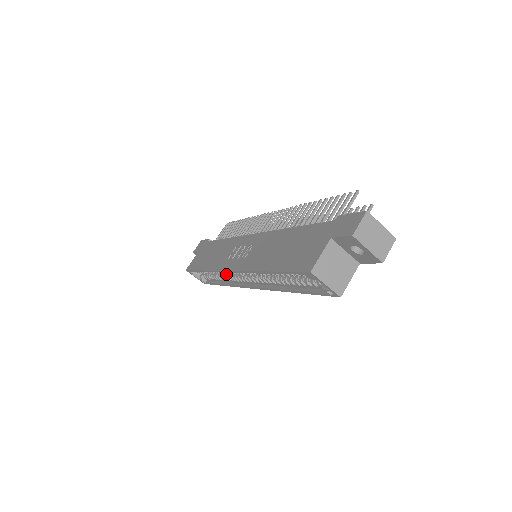
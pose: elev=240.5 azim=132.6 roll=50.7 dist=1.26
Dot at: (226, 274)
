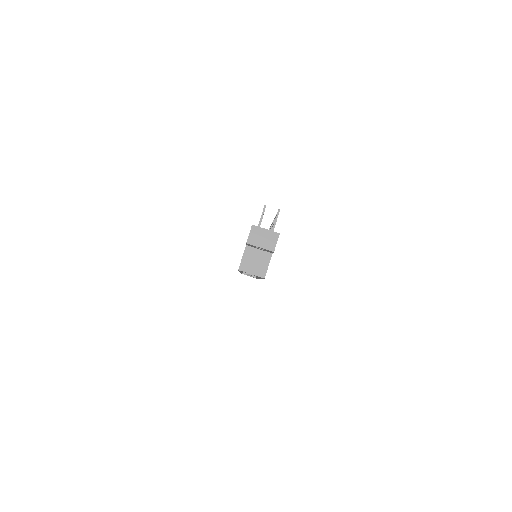
Dot at: occluded
